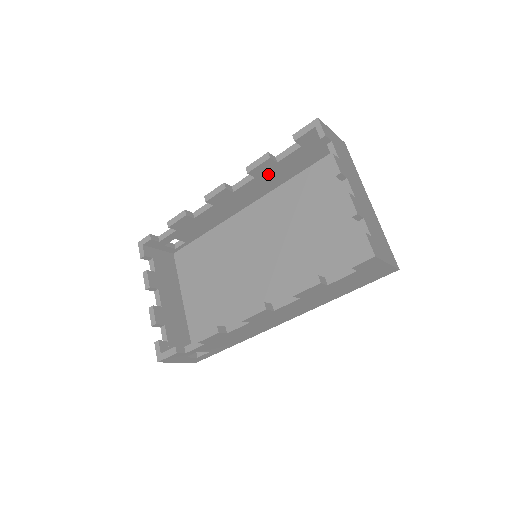
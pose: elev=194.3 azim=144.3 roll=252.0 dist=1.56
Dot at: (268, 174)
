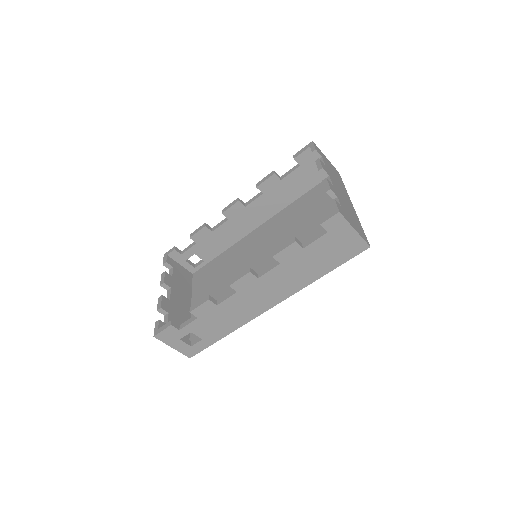
Dot at: (274, 192)
